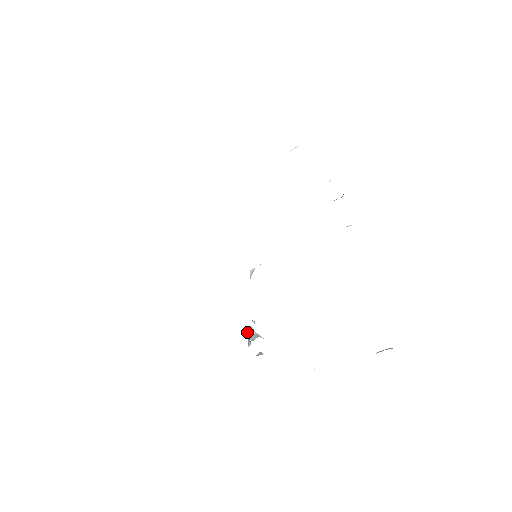
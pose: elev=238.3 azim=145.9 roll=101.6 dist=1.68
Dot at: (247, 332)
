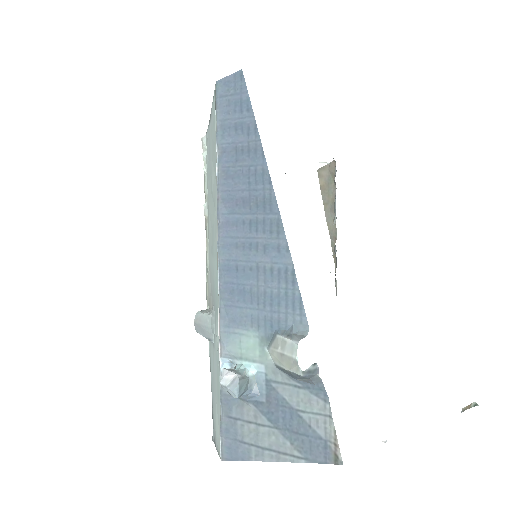
Dot at: (232, 371)
